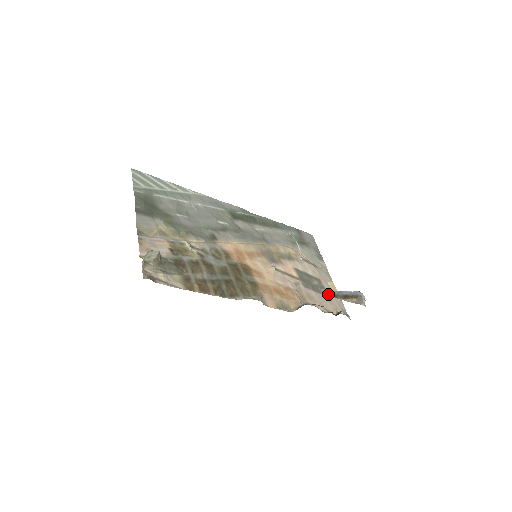
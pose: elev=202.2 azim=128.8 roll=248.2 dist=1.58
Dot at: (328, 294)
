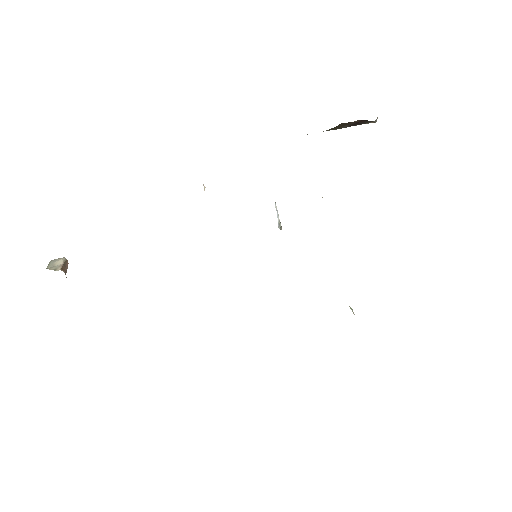
Dot at: occluded
